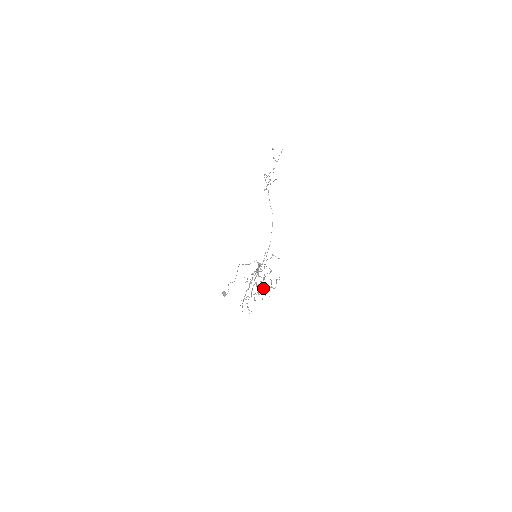
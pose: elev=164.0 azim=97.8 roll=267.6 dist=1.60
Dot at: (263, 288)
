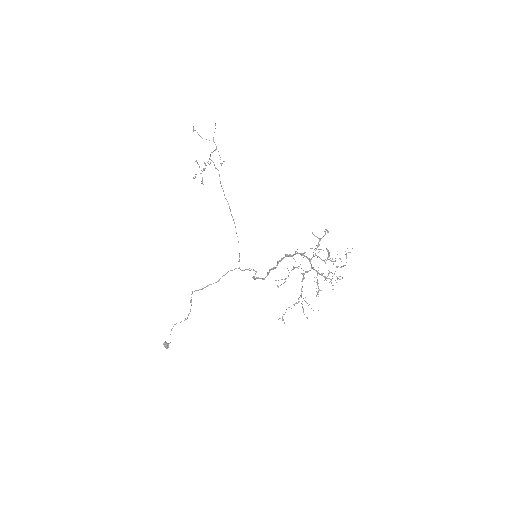
Dot at: occluded
